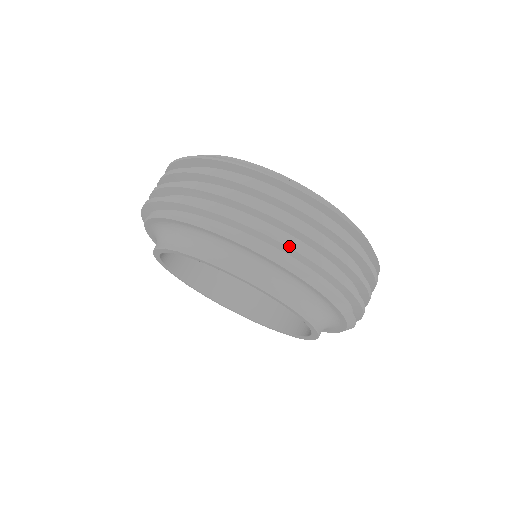
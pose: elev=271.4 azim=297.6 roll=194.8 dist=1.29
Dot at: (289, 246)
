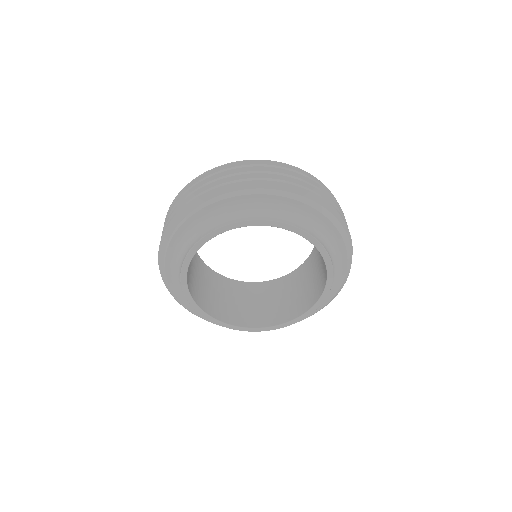
Dot at: (272, 180)
